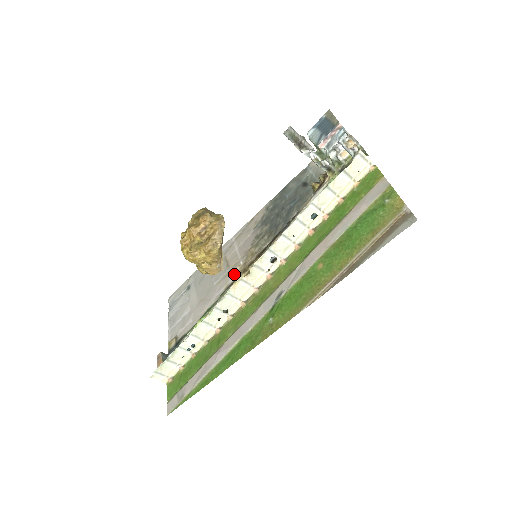
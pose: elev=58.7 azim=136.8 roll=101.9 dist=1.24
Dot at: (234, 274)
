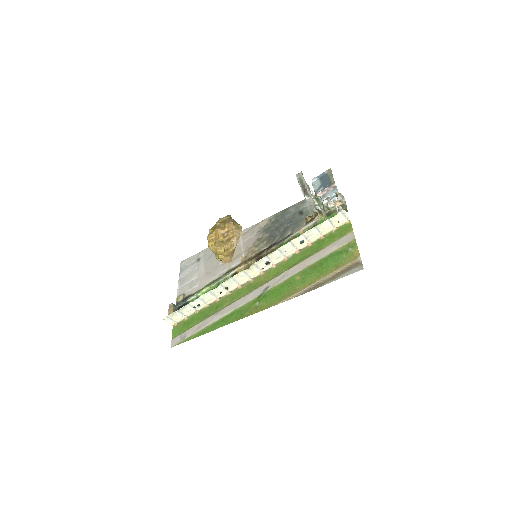
Dot at: (236, 262)
